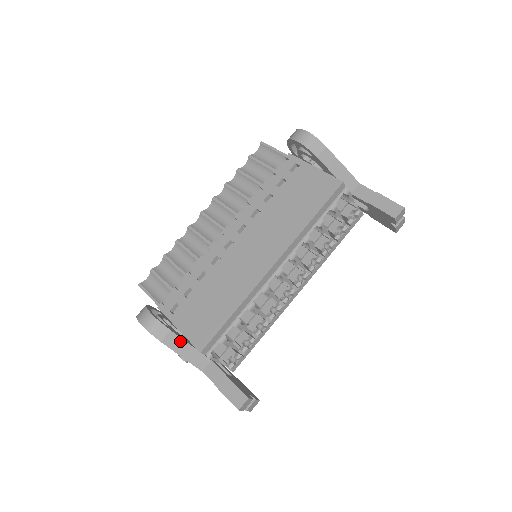
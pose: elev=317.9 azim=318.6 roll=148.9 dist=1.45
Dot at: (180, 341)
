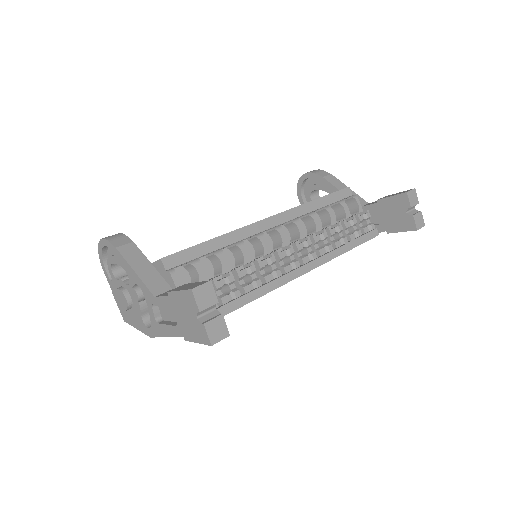
Dot at: (140, 255)
